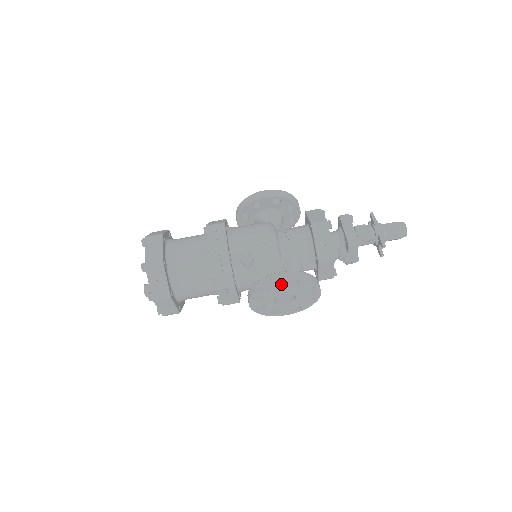
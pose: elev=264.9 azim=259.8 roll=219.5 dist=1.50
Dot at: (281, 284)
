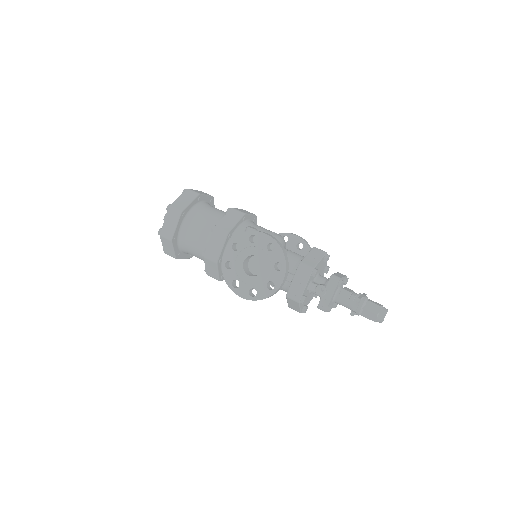
Dot at: (262, 239)
